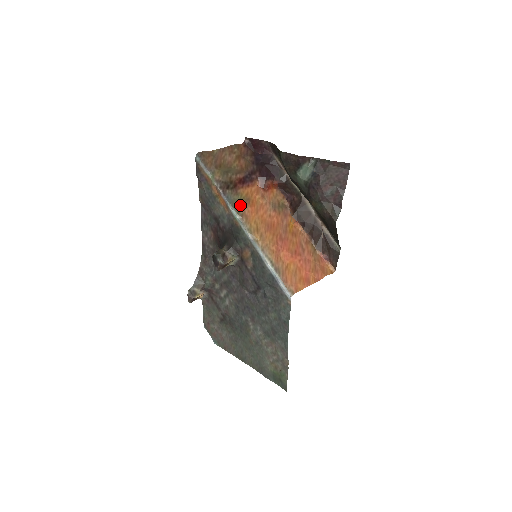
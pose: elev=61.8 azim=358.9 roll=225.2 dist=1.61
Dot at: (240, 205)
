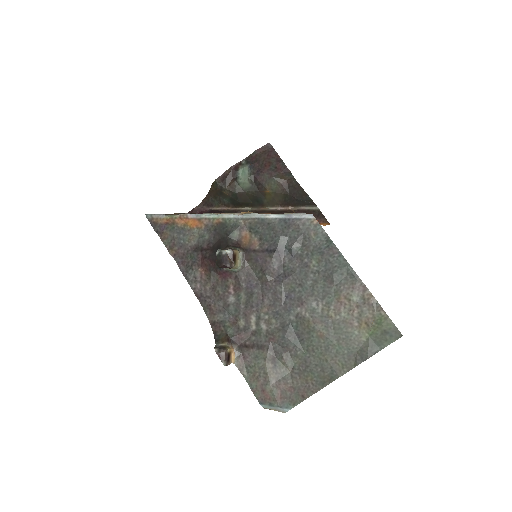
Dot at: occluded
